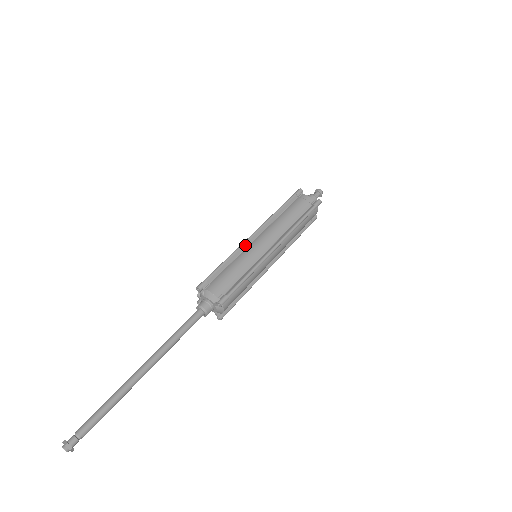
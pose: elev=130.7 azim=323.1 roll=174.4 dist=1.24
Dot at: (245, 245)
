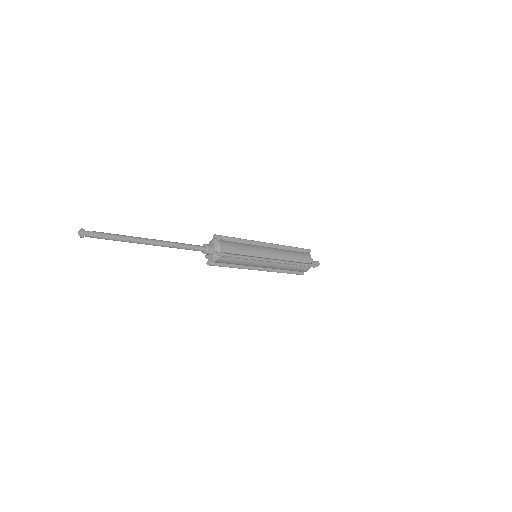
Dot at: occluded
